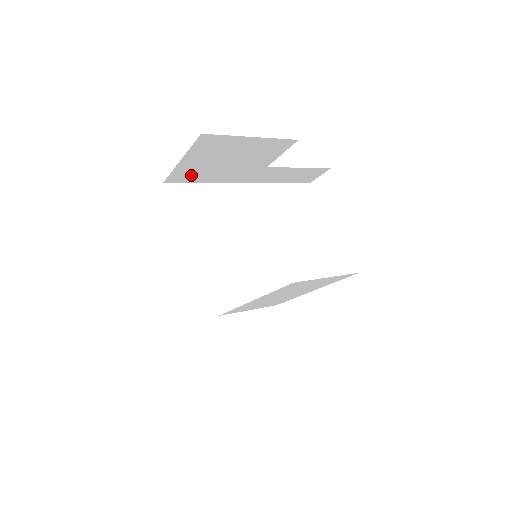
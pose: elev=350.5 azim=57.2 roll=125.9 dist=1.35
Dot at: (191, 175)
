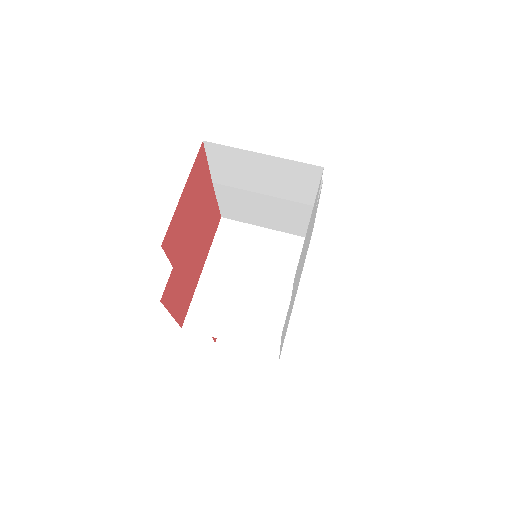
Dot at: occluded
